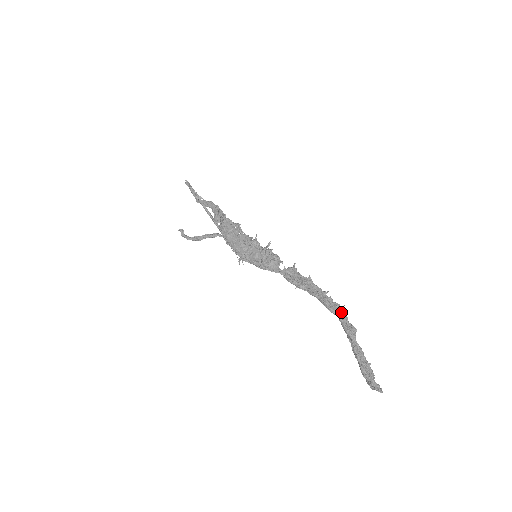
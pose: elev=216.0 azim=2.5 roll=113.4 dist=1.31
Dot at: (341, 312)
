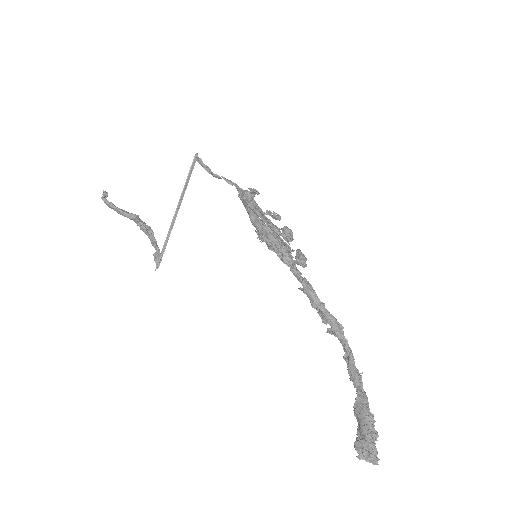
Dot at: (350, 353)
